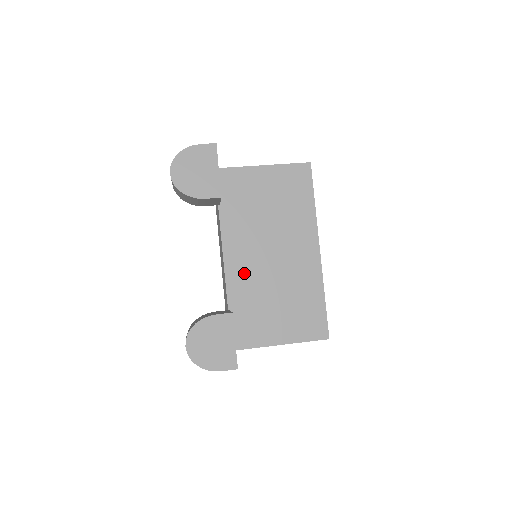
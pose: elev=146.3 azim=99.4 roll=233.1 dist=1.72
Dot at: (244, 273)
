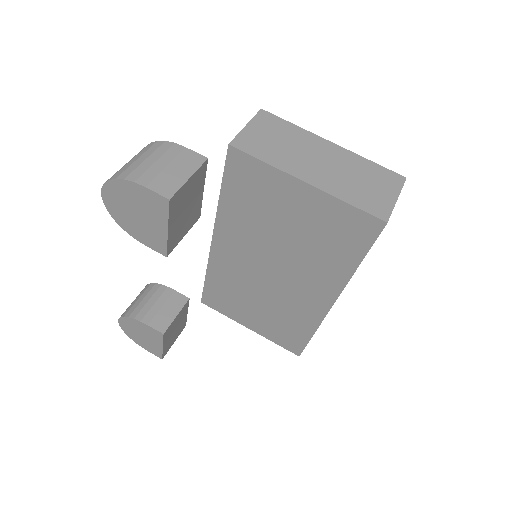
Dot at: (231, 265)
